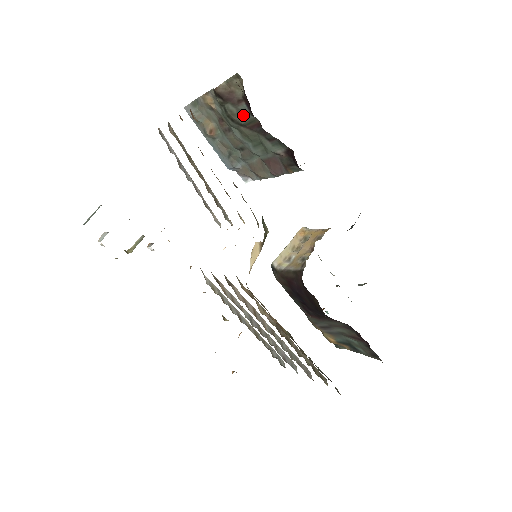
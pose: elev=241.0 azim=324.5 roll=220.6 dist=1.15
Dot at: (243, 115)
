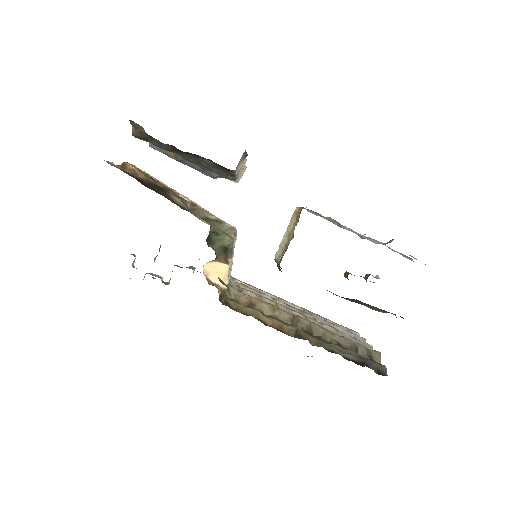
Dot at: (163, 145)
